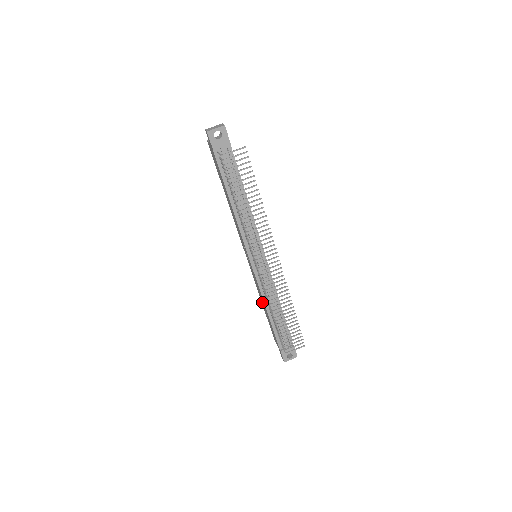
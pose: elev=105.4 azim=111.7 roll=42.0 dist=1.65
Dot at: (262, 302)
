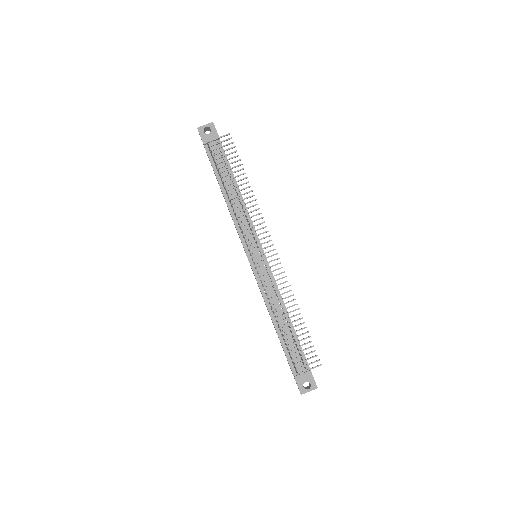
Dot at: occluded
